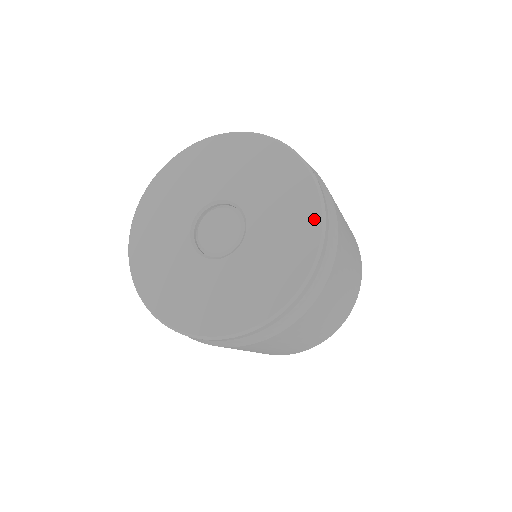
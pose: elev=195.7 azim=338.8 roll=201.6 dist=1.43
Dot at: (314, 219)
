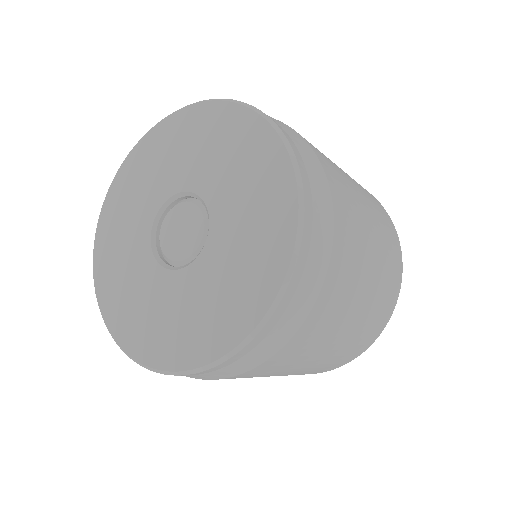
Dot at: (272, 146)
